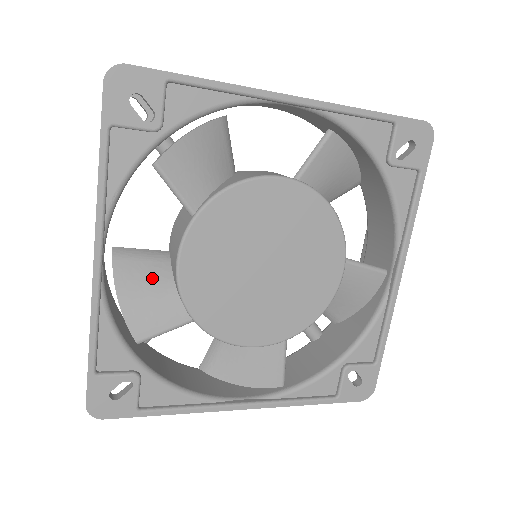
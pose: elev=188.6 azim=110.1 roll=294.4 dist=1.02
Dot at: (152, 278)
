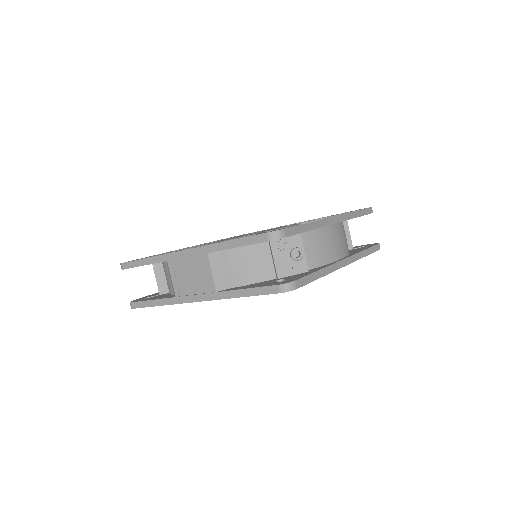
Dot at: occluded
